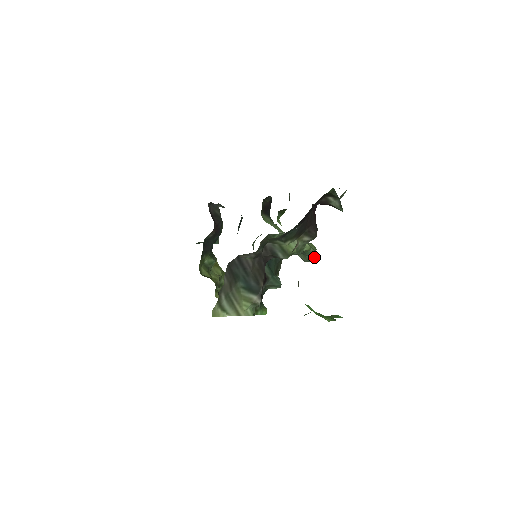
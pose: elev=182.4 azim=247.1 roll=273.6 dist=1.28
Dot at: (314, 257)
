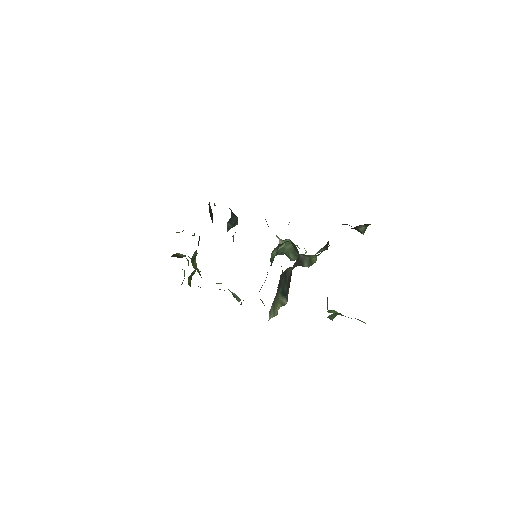
Dot at: occluded
